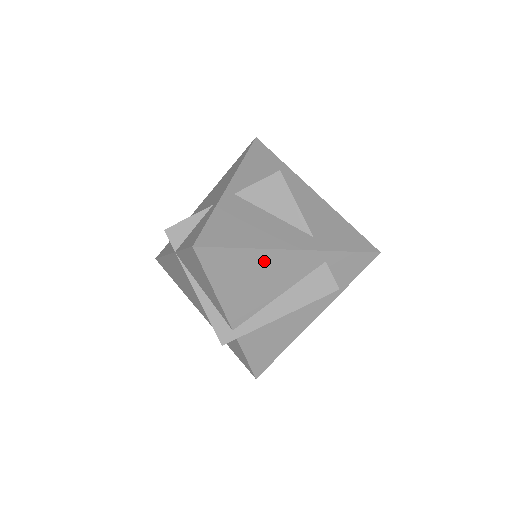
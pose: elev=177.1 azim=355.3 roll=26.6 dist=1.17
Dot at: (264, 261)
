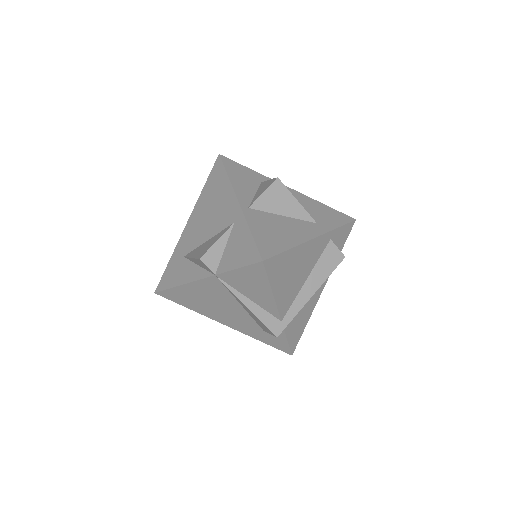
Dot at: (300, 254)
